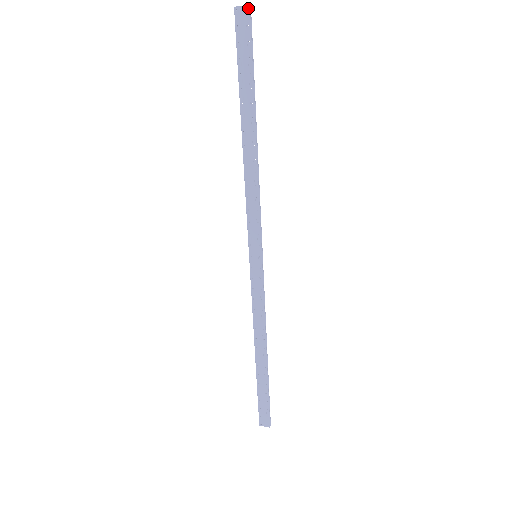
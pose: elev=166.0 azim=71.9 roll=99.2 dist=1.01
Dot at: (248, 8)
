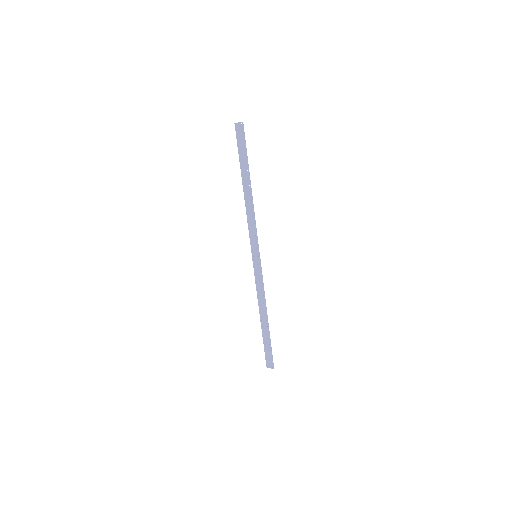
Dot at: (242, 123)
